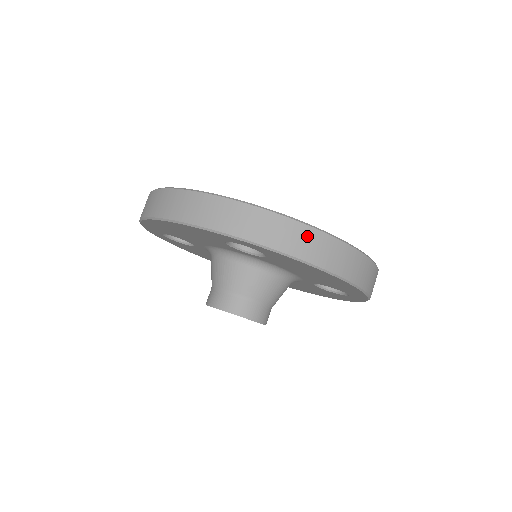
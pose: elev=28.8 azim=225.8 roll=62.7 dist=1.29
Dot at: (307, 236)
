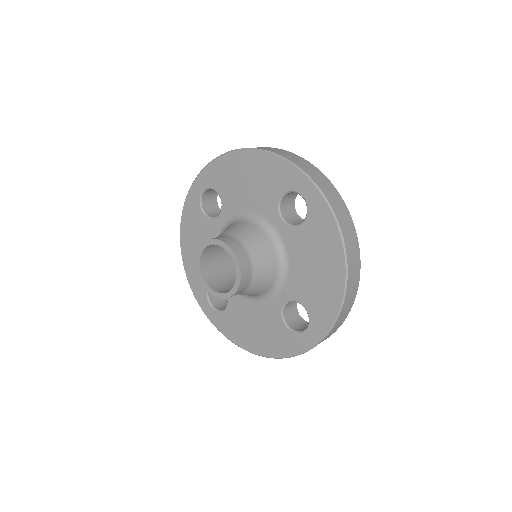
Dot at: (349, 222)
